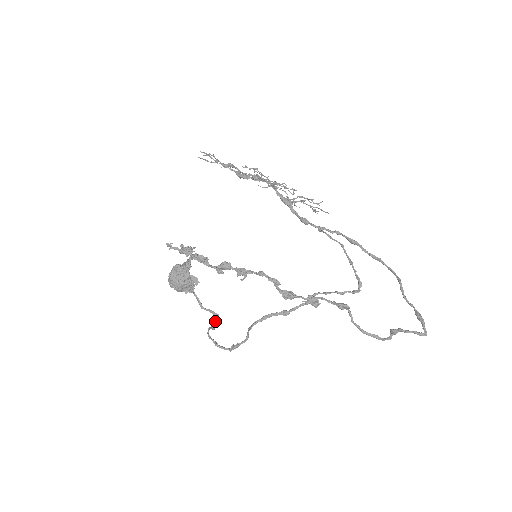
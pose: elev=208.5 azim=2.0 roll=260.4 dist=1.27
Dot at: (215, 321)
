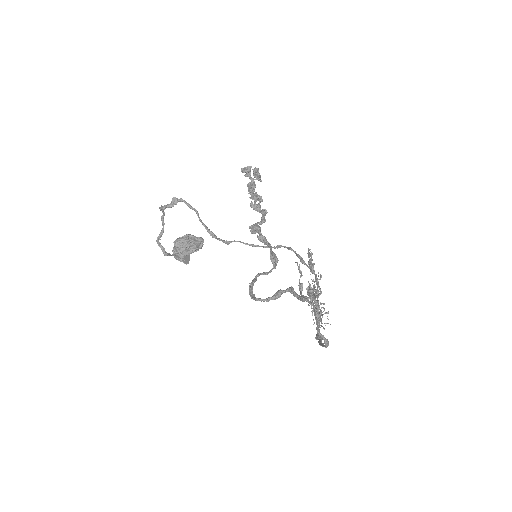
Dot at: occluded
